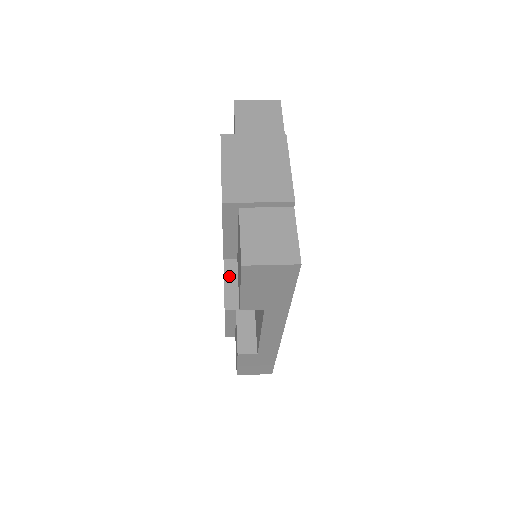
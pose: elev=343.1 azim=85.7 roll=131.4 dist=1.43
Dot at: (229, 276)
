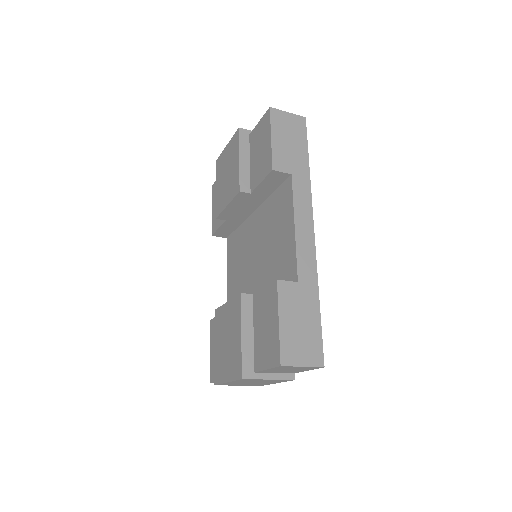
Dot at: occluded
